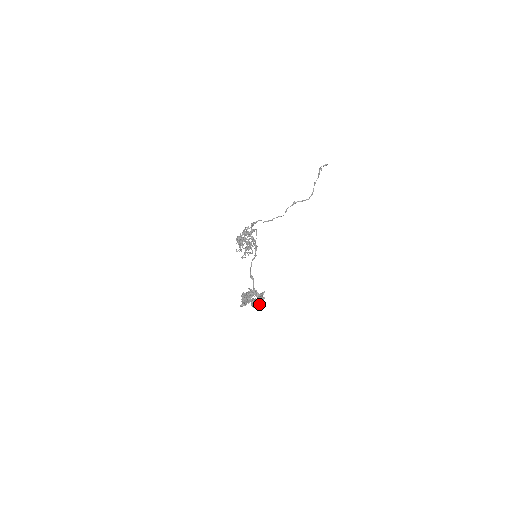
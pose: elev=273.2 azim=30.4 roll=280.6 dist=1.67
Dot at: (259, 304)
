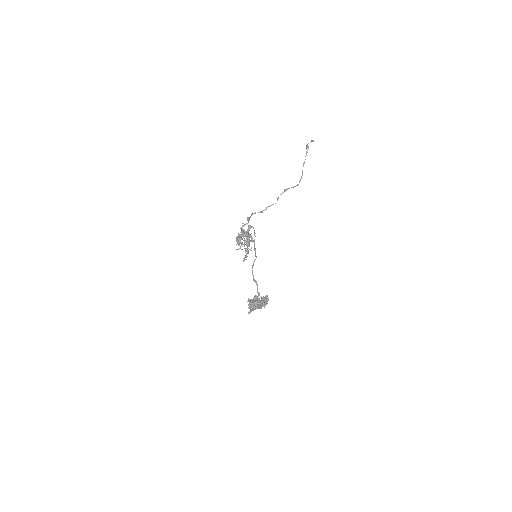
Dot at: (264, 307)
